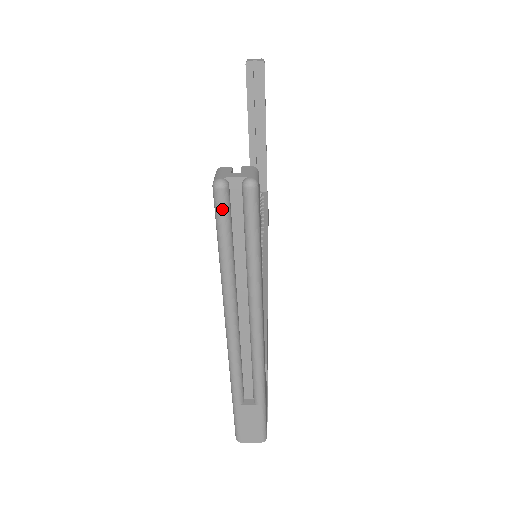
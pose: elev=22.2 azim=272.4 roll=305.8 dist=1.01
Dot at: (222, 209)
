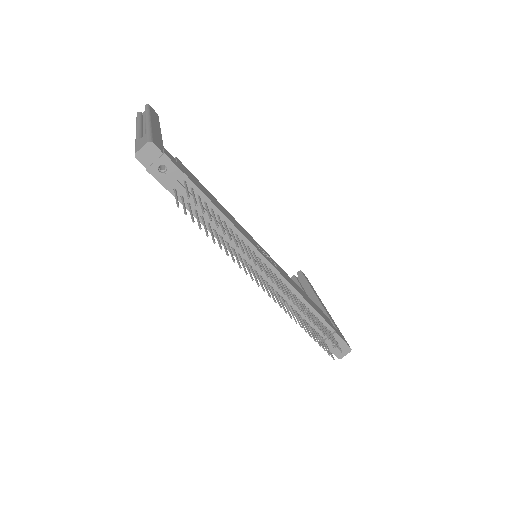
Dot at: (138, 114)
